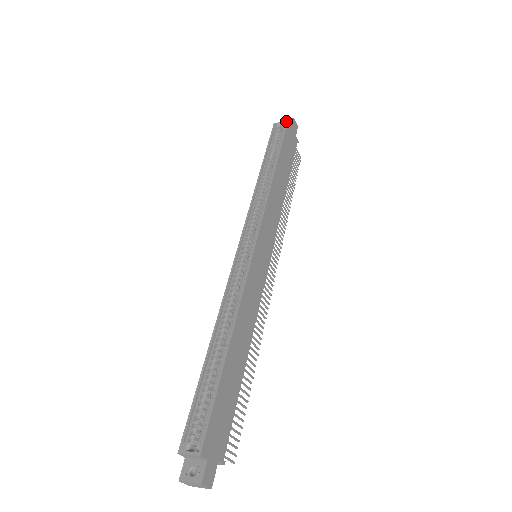
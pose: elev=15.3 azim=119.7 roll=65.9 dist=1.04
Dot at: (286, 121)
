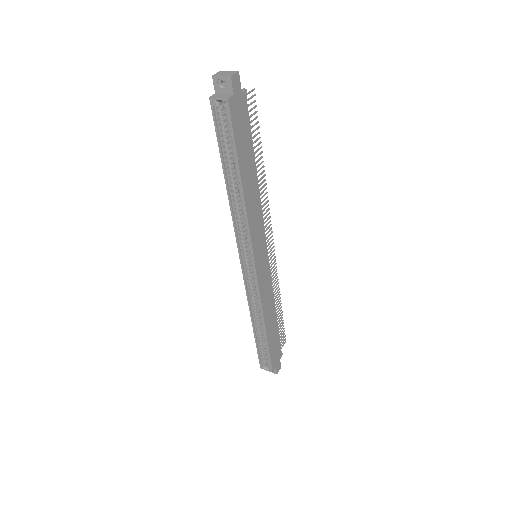
Dot at: (225, 100)
